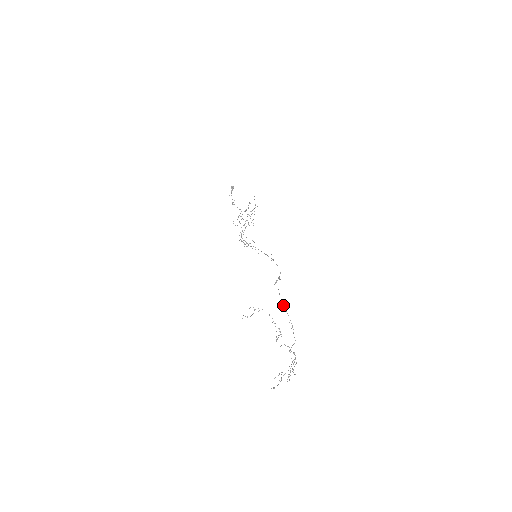
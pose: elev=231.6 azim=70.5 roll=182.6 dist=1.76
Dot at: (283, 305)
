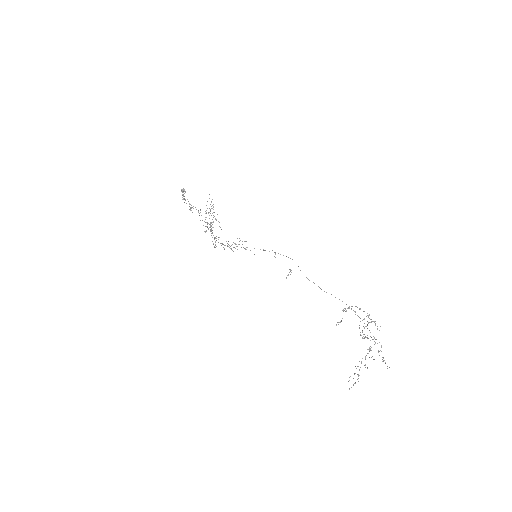
Dot at: (331, 294)
